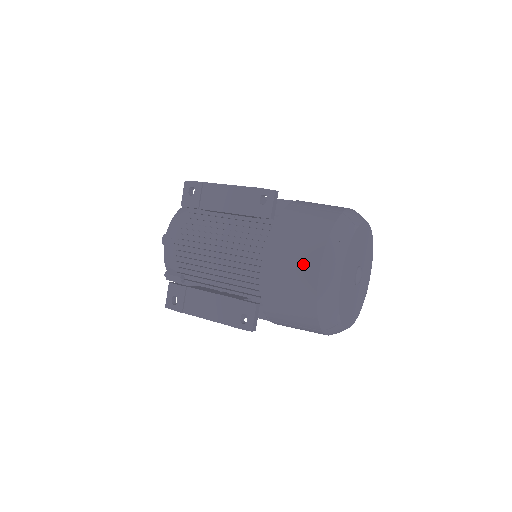
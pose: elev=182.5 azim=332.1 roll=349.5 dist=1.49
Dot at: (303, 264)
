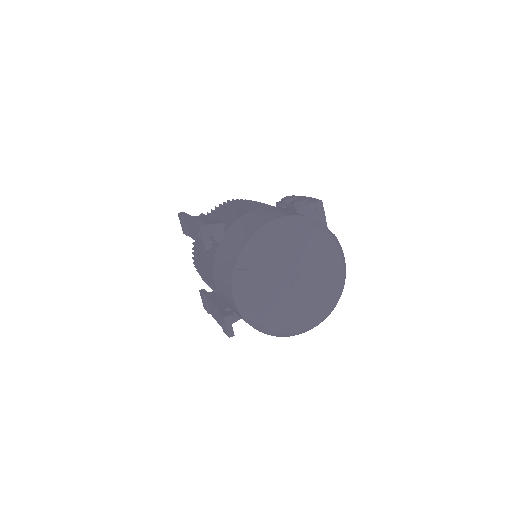
Dot at: (227, 291)
